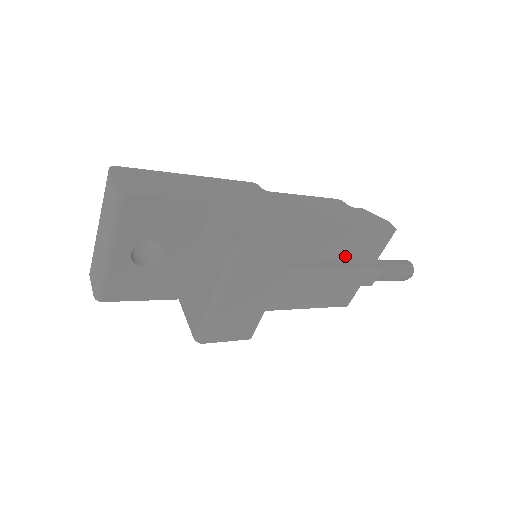
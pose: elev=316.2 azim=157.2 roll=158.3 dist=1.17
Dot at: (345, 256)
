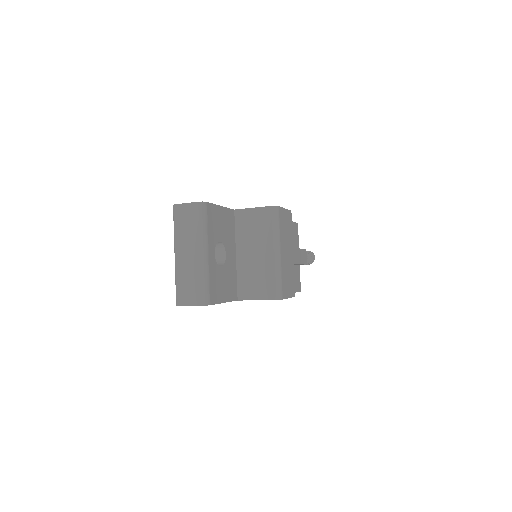
Dot at: occluded
